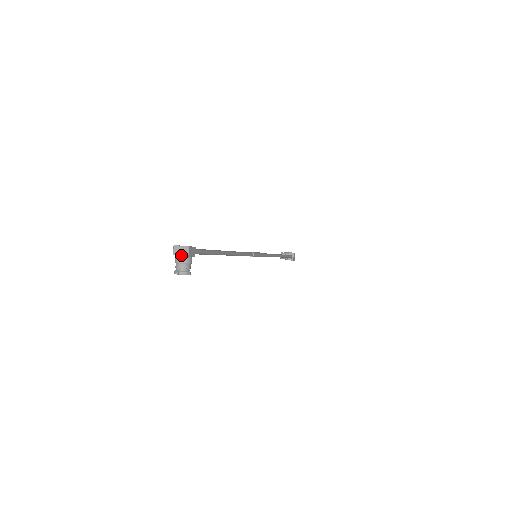
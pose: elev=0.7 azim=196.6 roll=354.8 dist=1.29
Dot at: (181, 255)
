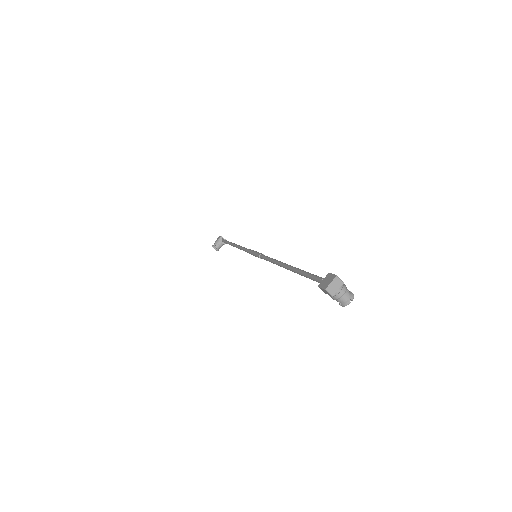
Dot at: (338, 288)
